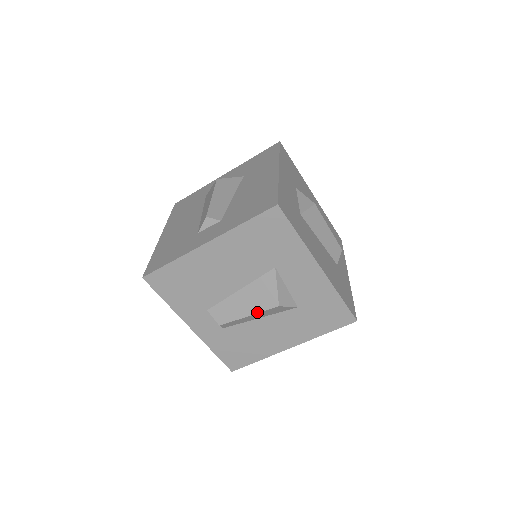
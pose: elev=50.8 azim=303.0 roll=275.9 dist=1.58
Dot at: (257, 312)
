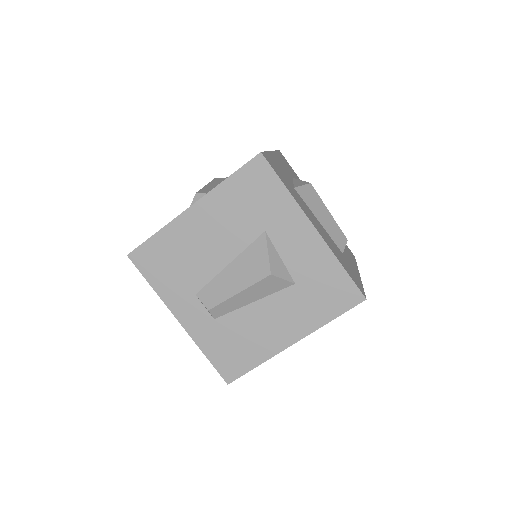
Dot at: (248, 286)
